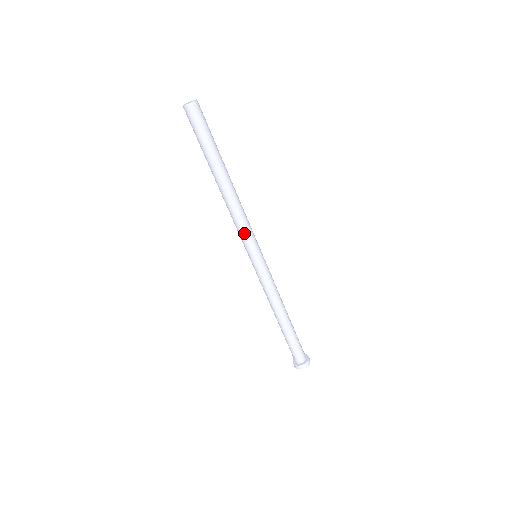
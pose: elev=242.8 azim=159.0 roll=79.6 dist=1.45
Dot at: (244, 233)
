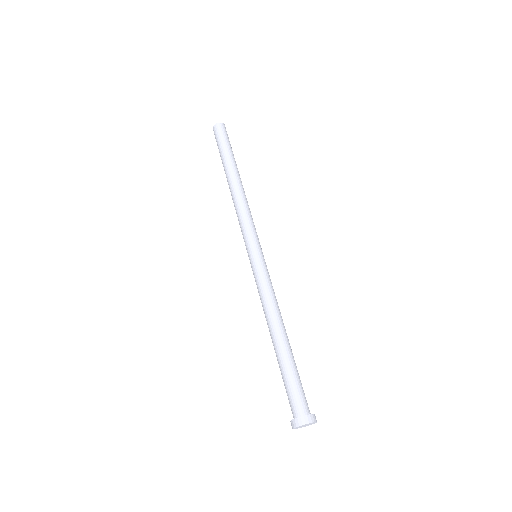
Dot at: (242, 227)
